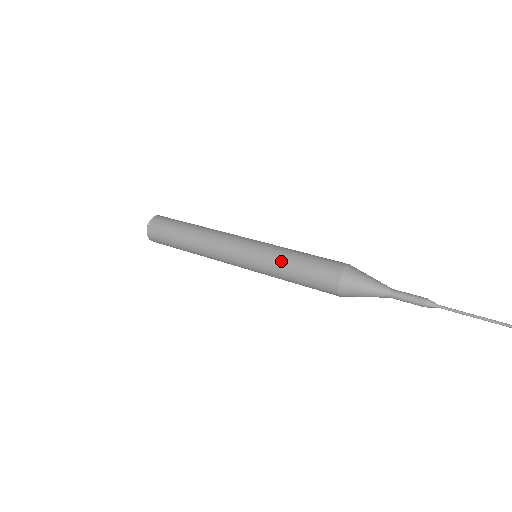
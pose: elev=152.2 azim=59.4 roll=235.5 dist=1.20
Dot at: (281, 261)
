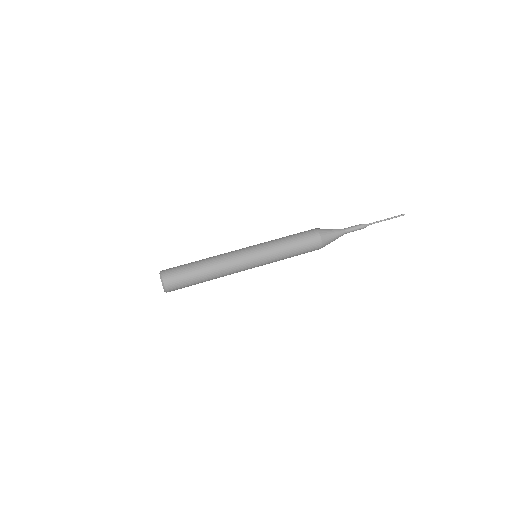
Dot at: occluded
